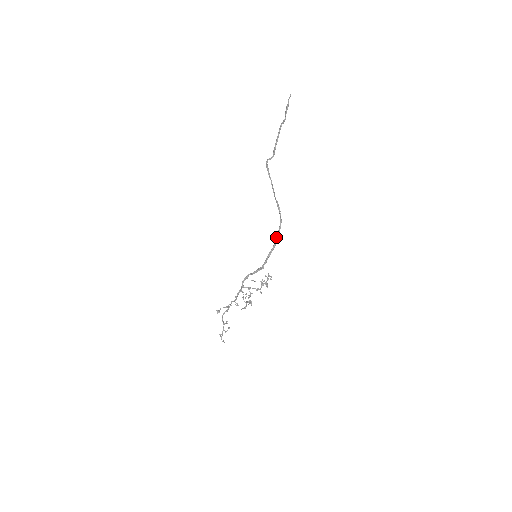
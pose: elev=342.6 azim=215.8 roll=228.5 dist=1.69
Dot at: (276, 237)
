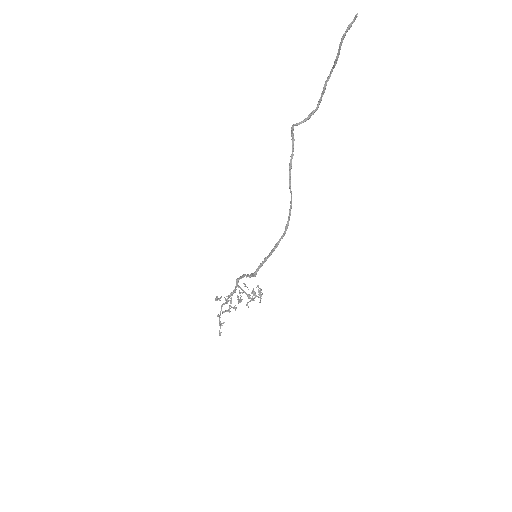
Dot at: (276, 243)
